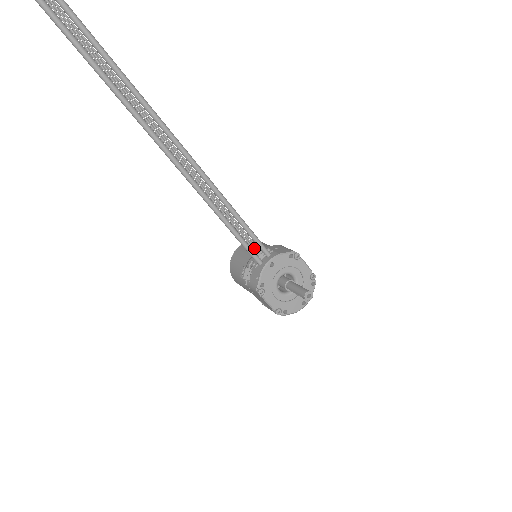
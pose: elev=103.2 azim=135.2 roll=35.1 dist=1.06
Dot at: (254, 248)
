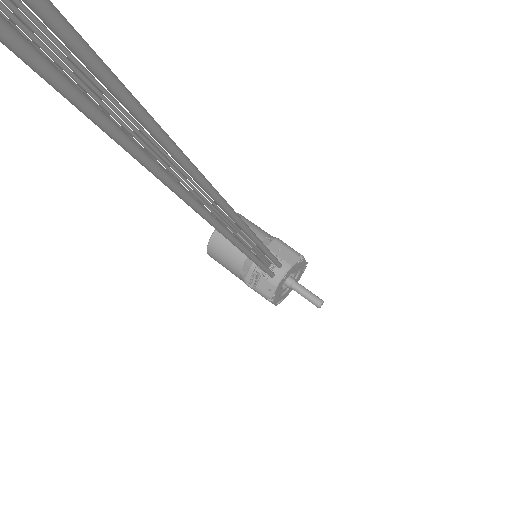
Dot at: occluded
